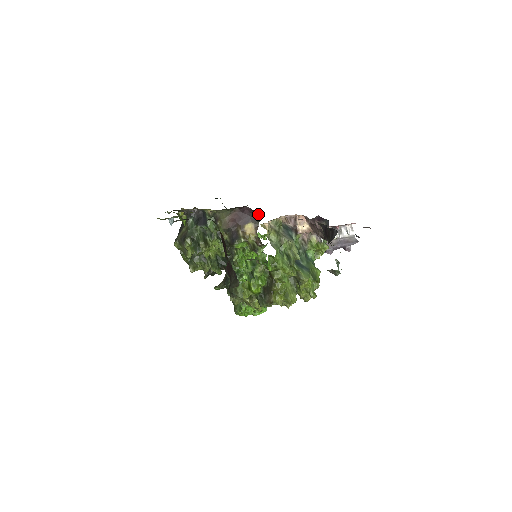
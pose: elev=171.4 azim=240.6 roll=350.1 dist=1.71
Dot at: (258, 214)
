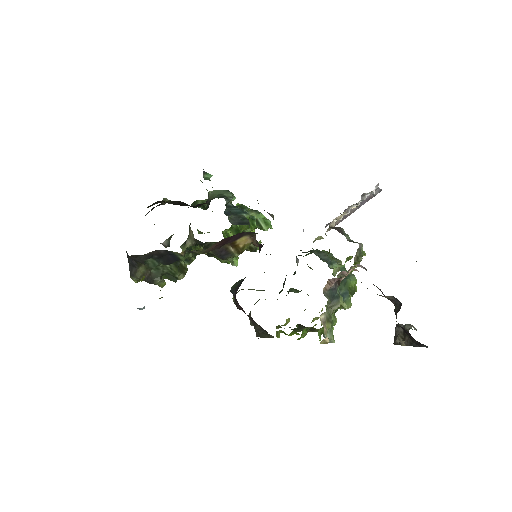
Dot at: occluded
